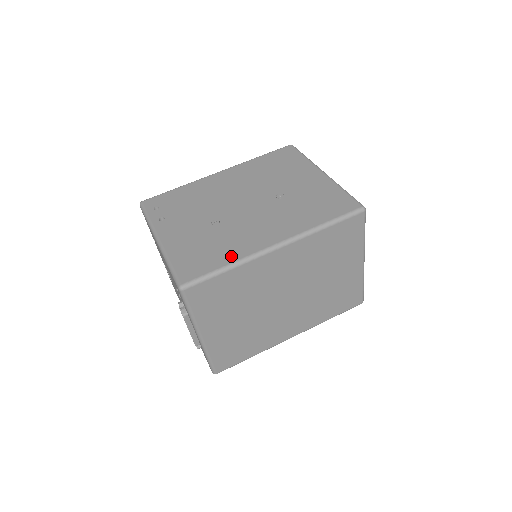
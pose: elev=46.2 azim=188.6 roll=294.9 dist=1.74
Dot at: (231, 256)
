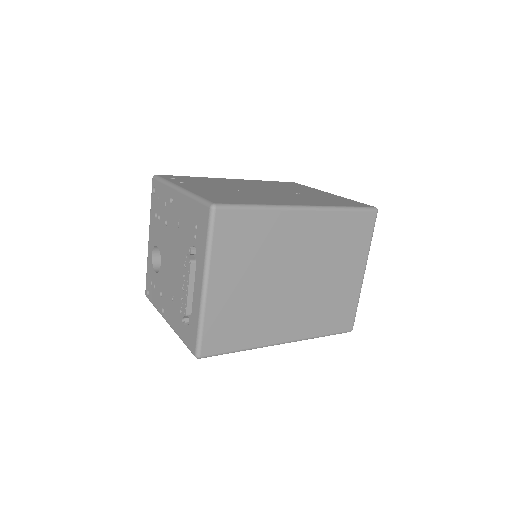
Dot at: (262, 202)
